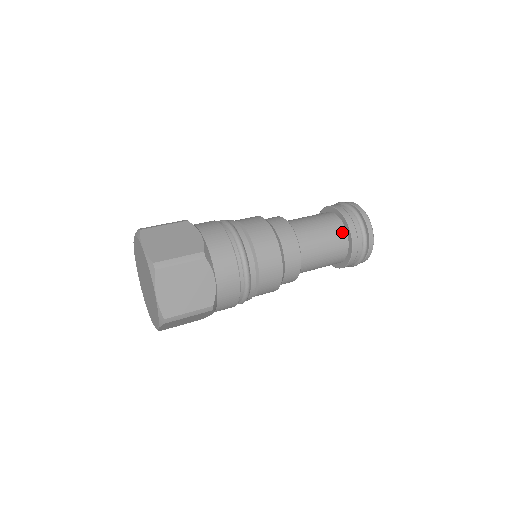
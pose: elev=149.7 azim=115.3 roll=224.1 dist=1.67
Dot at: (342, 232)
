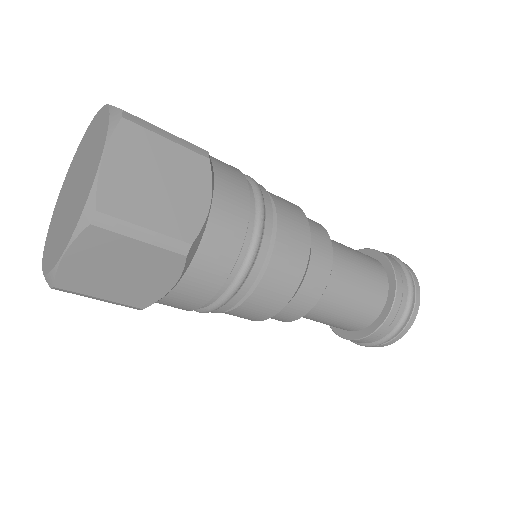
Dot at: occluded
